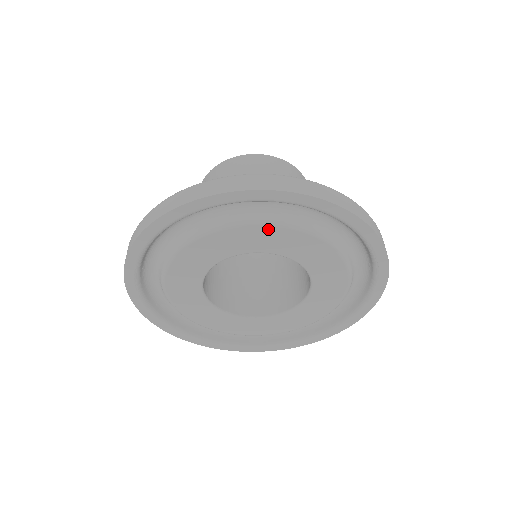
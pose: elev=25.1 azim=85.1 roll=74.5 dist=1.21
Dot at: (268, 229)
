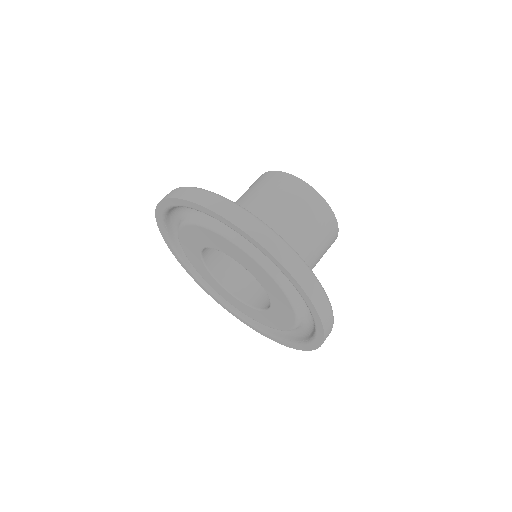
Dot at: (193, 228)
